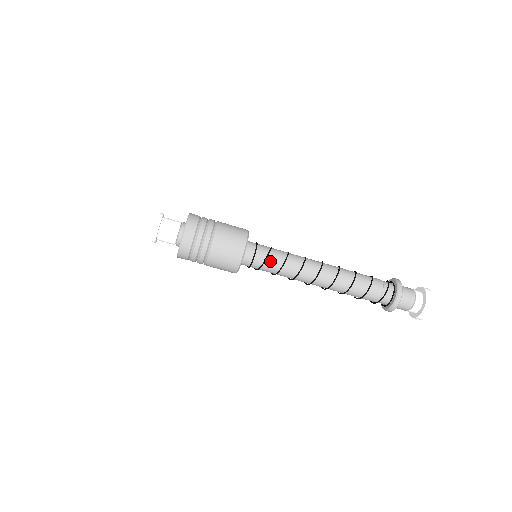
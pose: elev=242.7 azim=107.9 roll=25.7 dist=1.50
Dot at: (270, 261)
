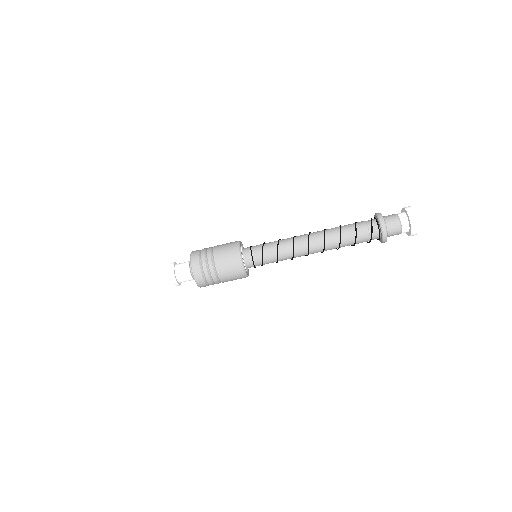
Dot at: (267, 257)
